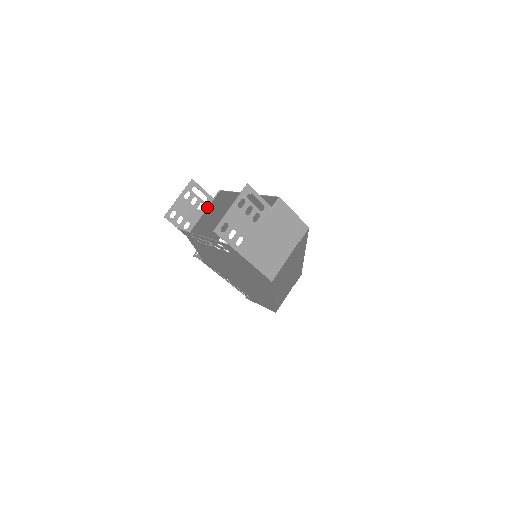
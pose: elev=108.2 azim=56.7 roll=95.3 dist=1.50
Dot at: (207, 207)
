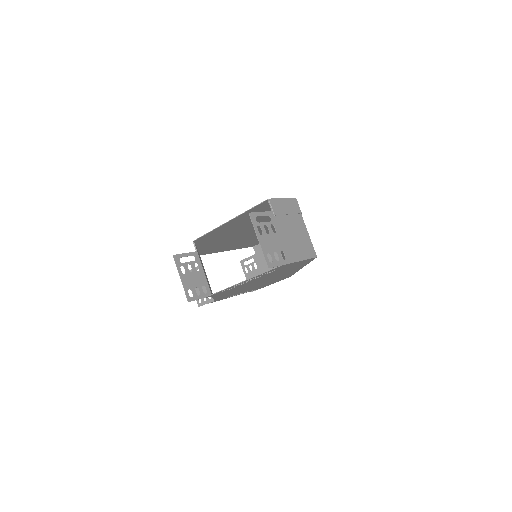
Dot at: (200, 262)
